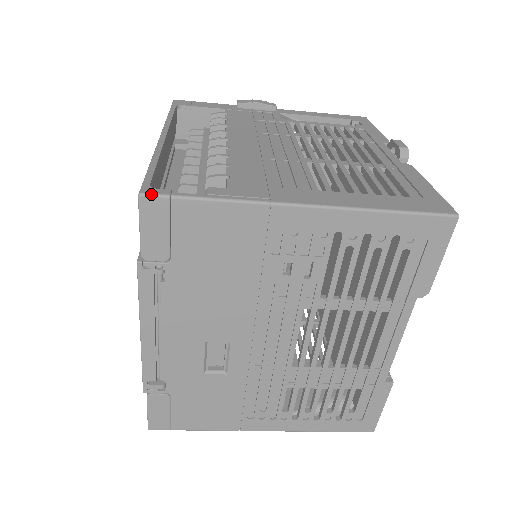
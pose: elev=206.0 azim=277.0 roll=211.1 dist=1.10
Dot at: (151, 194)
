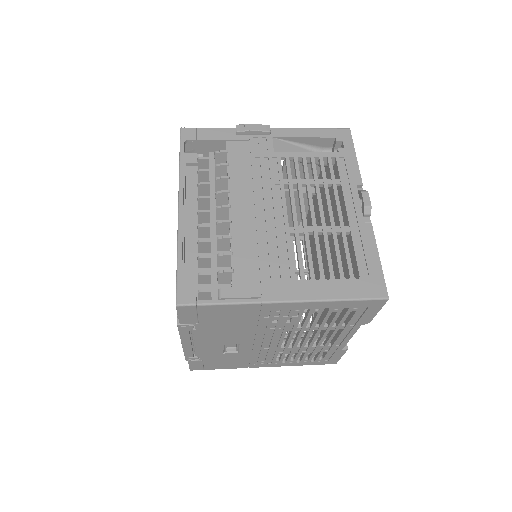
Dot at: (184, 305)
